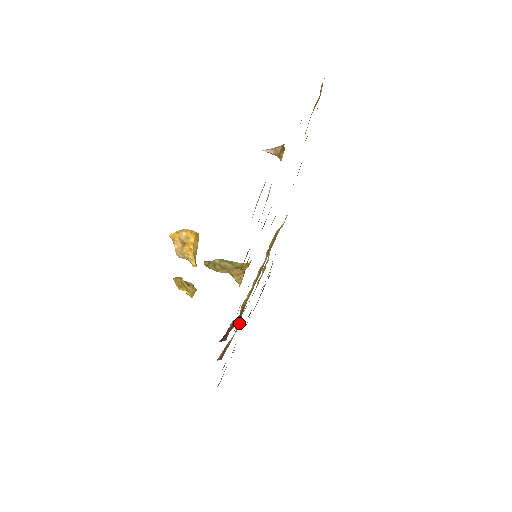
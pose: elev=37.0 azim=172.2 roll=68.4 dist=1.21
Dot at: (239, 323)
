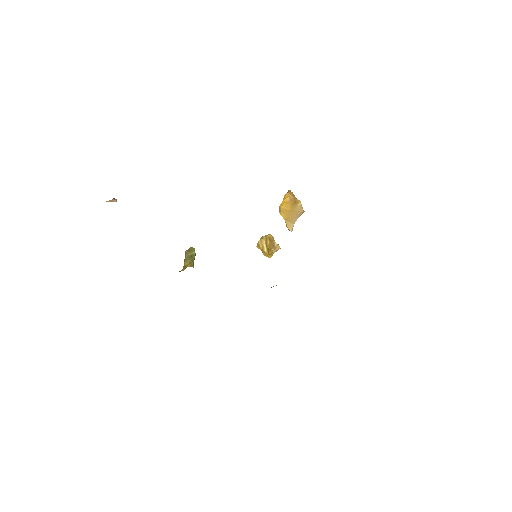
Dot at: occluded
